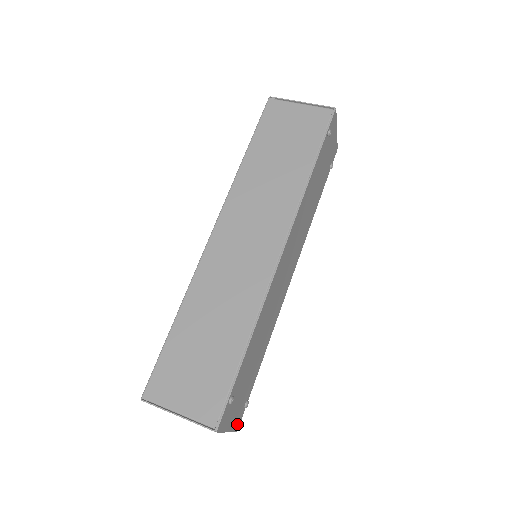
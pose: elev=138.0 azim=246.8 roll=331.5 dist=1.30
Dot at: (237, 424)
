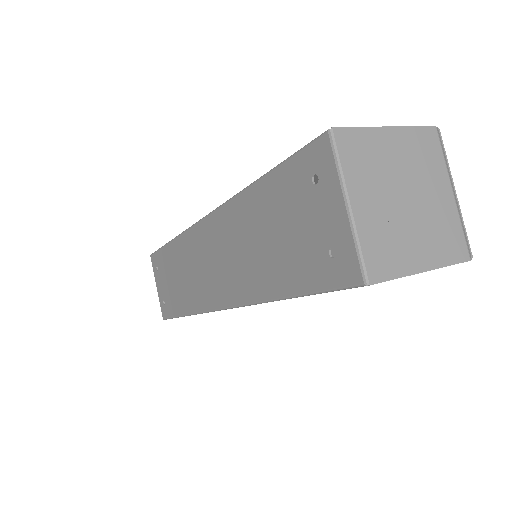
Dot at: occluded
